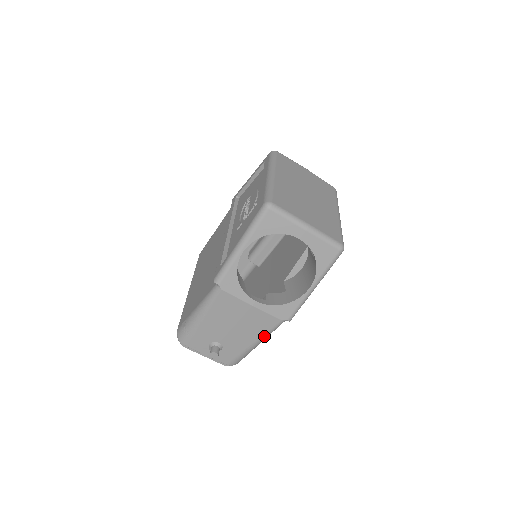
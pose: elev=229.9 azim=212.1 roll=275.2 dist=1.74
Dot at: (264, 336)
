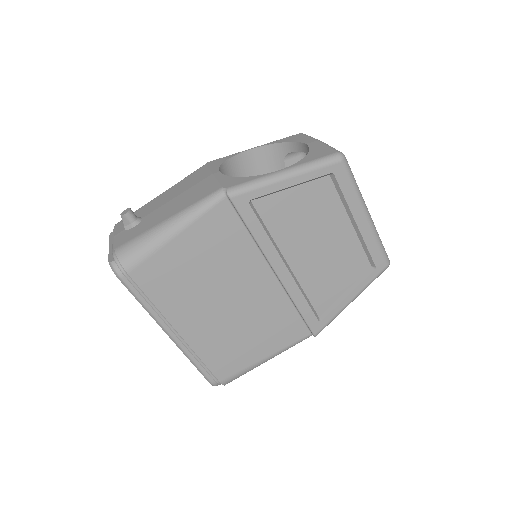
Dot at: (187, 209)
